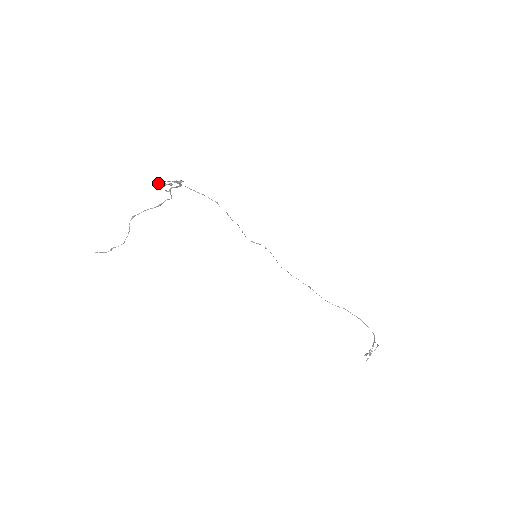
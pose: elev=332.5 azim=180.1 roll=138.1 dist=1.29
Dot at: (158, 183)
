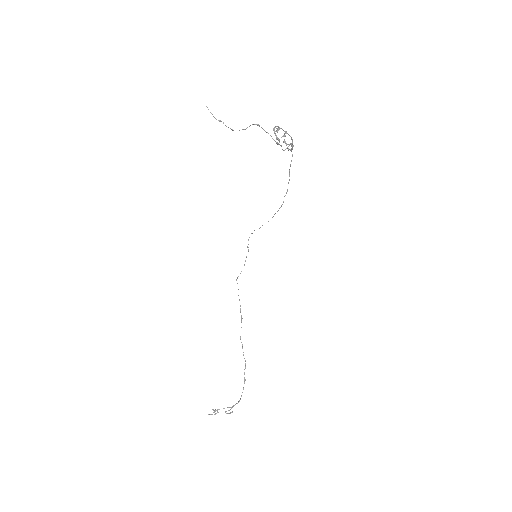
Dot at: (280, 128)
